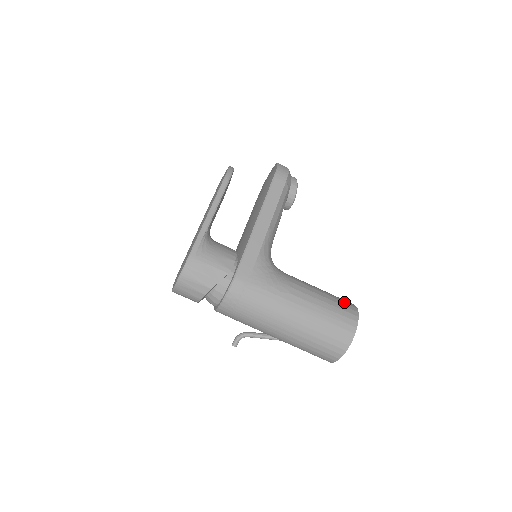
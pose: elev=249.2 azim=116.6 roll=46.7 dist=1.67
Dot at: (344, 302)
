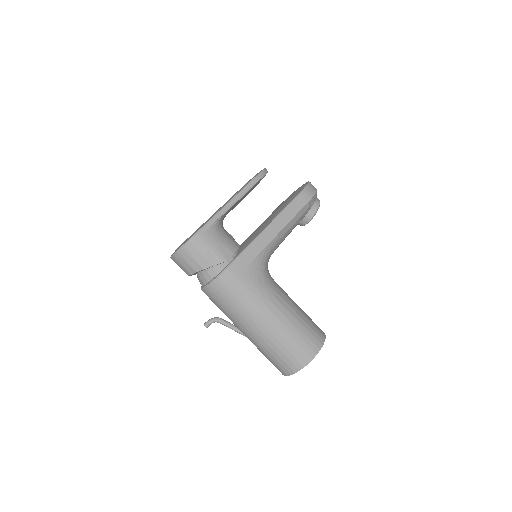
Dot at: (316, 327)
